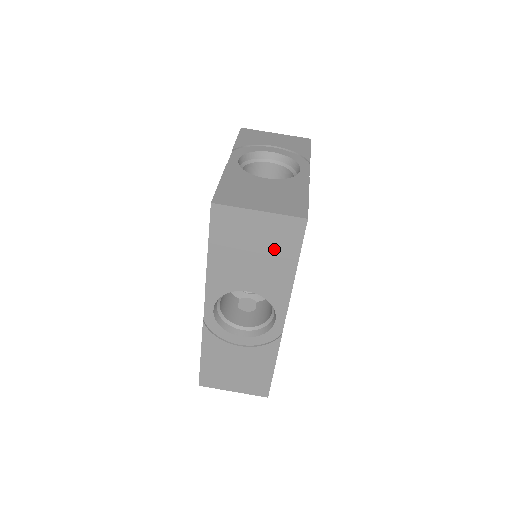
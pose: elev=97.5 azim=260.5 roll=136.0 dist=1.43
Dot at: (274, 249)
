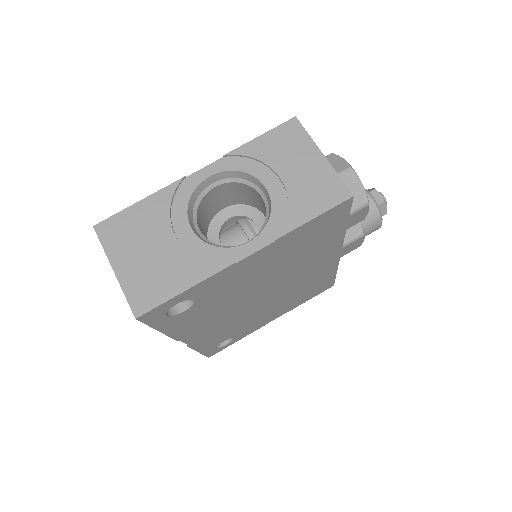
Dot at: occluded
